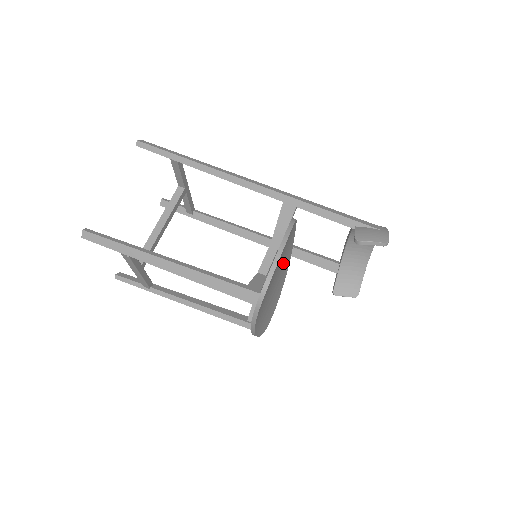
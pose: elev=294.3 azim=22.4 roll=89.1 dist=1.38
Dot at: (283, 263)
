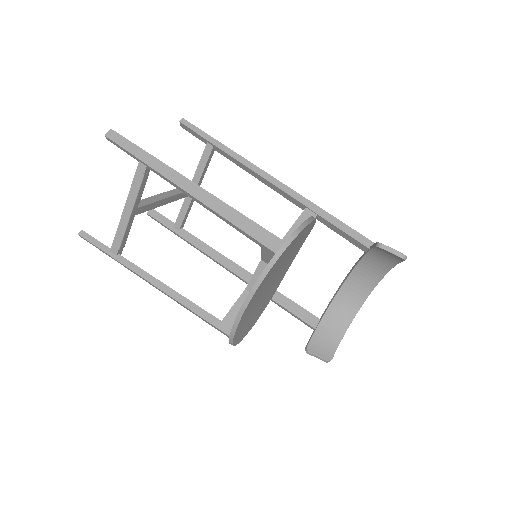
Dot at: (278, 278)
